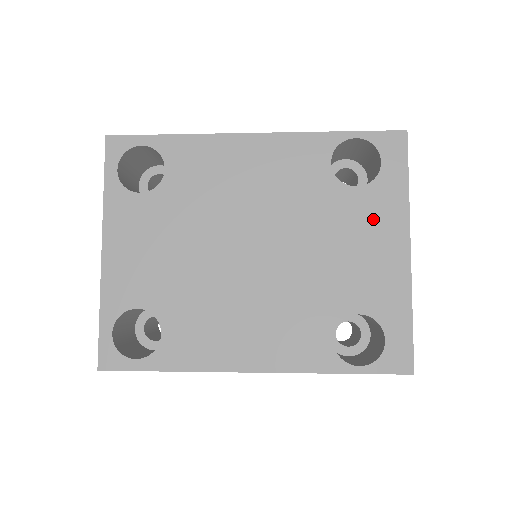
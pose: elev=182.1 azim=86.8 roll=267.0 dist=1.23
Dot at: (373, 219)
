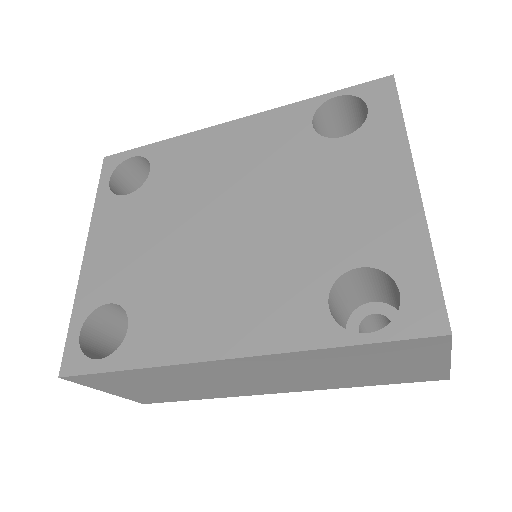
Dot at: (365, 162)
